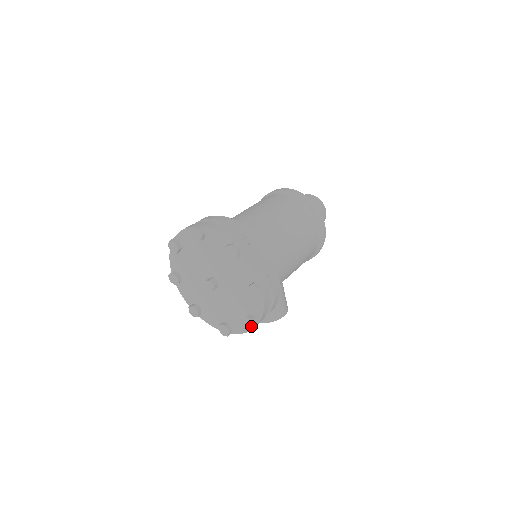
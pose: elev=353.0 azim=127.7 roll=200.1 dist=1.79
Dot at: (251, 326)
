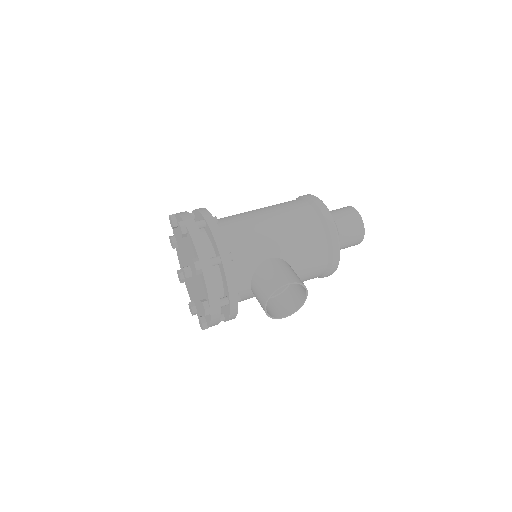
Dot at: (194, 267)
